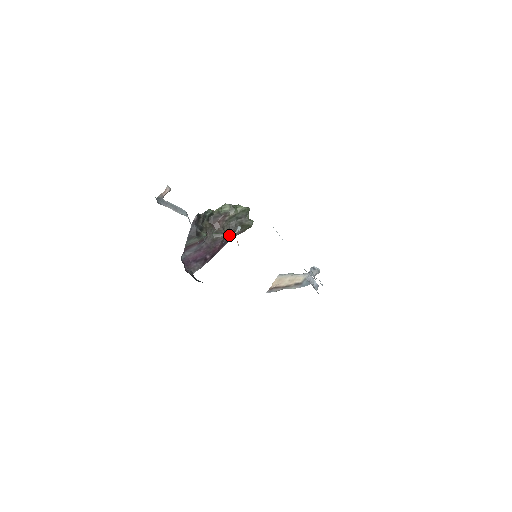
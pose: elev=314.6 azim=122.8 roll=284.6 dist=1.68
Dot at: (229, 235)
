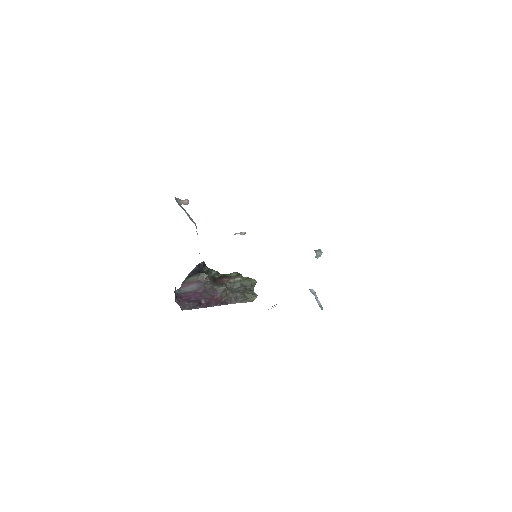
Dot at: (230, 298)
